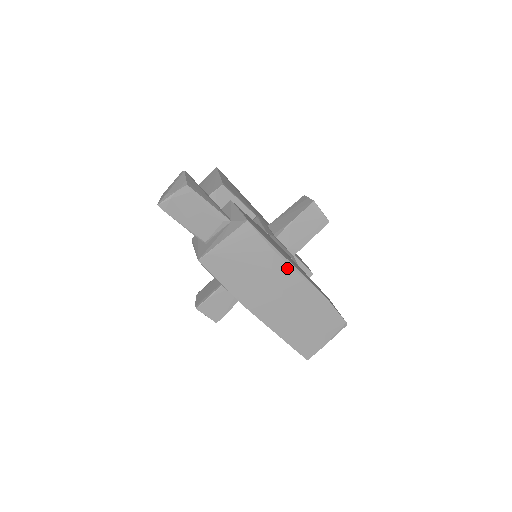
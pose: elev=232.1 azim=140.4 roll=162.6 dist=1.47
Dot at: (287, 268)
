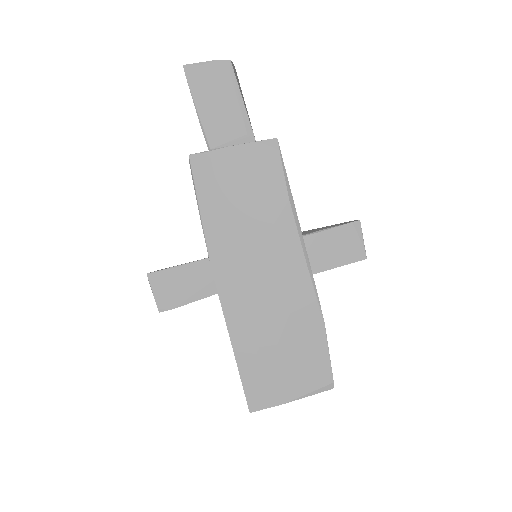
Dot at: (294, 236)
